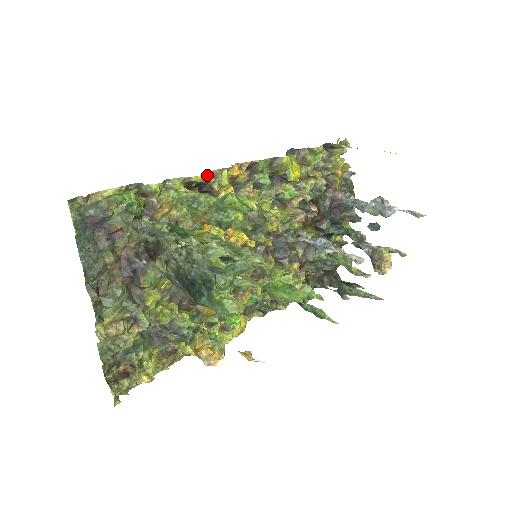
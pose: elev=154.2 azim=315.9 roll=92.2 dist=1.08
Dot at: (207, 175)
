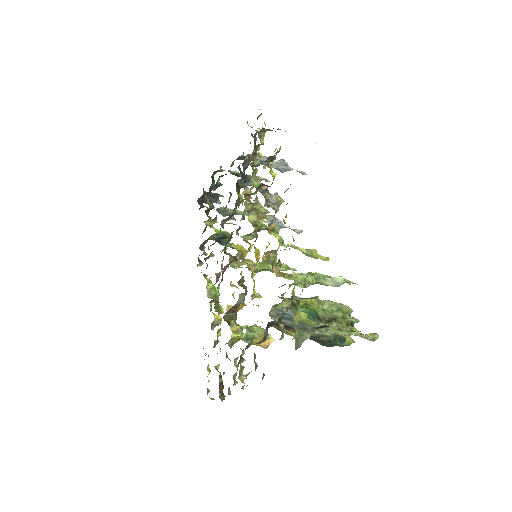
Dot at: occluded
